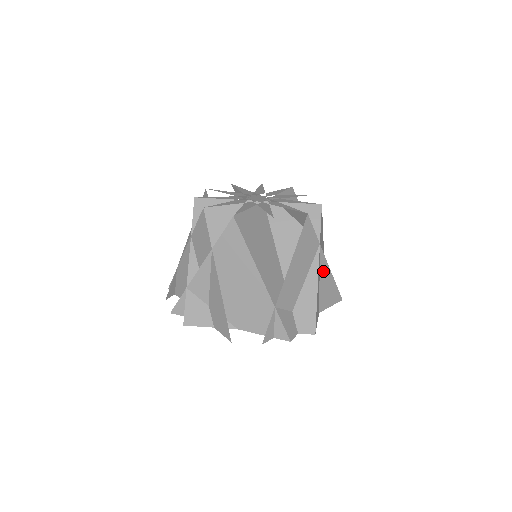
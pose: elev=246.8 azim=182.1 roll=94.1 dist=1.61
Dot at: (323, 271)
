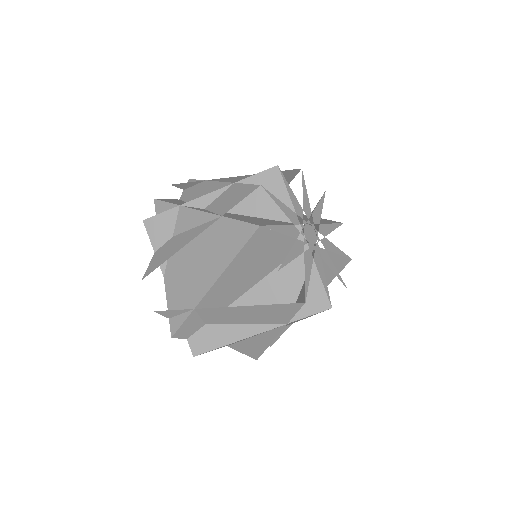
Dot at: (266, 335)
